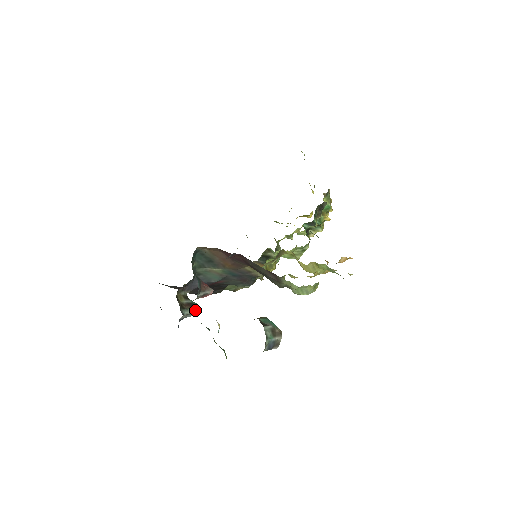
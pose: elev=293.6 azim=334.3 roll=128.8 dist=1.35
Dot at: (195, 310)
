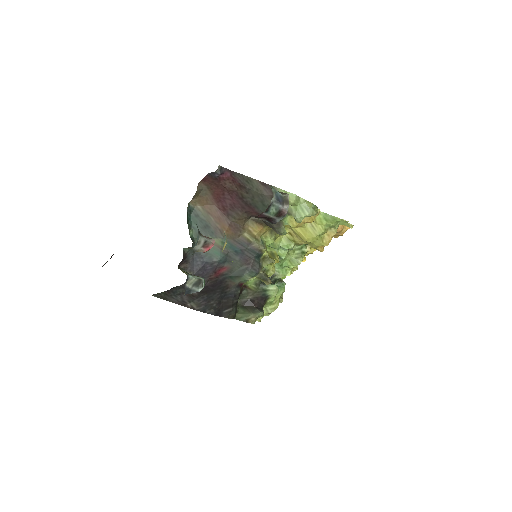
Dot at: (201, 279)
